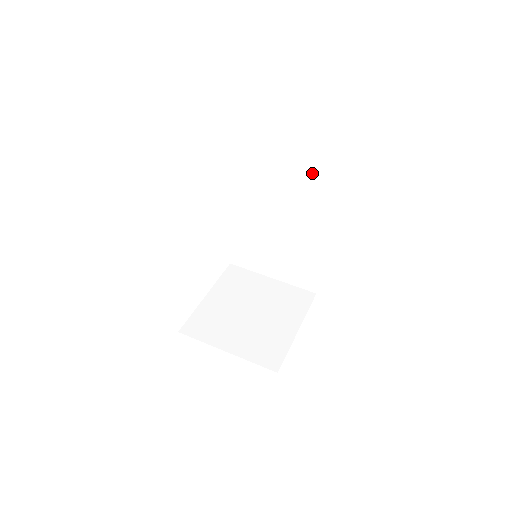
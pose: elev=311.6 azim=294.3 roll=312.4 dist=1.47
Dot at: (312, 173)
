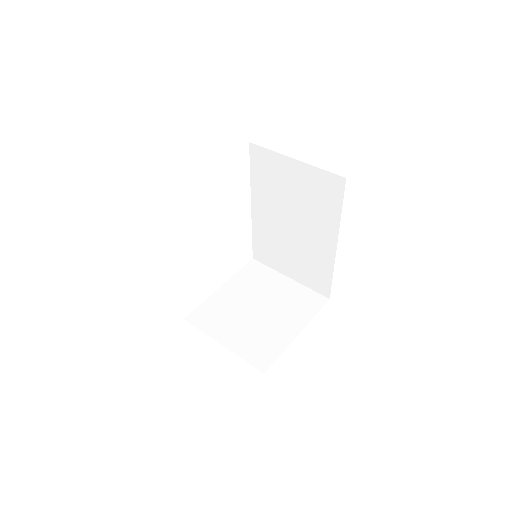
Dot at: (318, 177)
